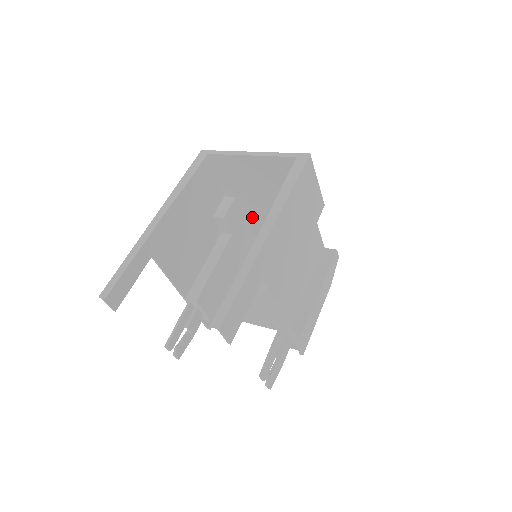
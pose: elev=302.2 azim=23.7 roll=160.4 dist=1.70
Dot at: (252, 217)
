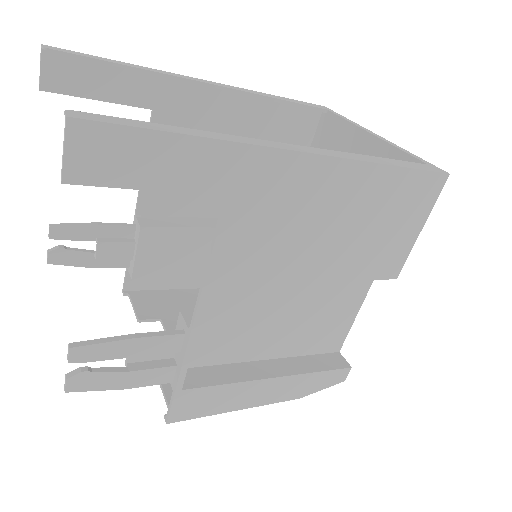
Dot at: occluded
